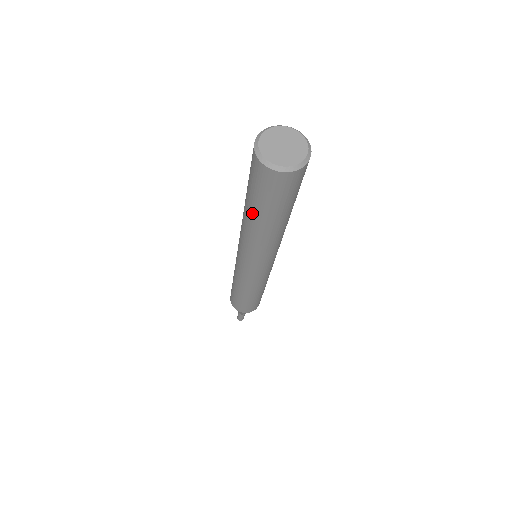
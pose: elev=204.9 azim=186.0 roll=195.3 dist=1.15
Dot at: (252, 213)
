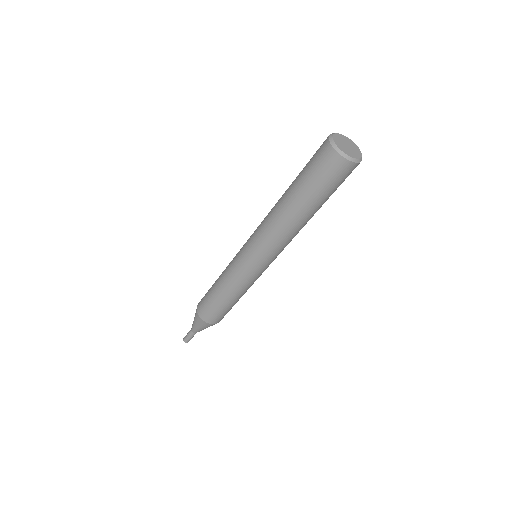
Dot at: (291, 189)
